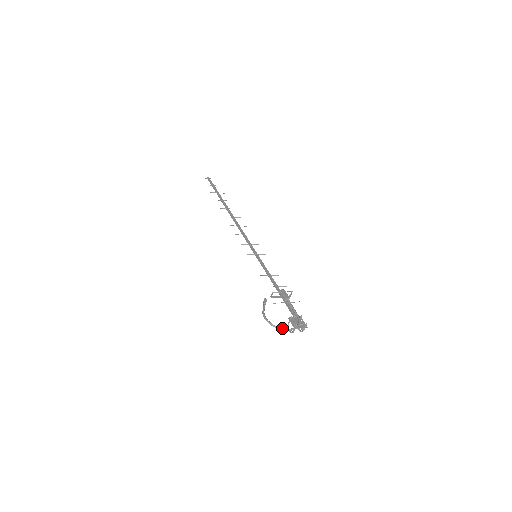
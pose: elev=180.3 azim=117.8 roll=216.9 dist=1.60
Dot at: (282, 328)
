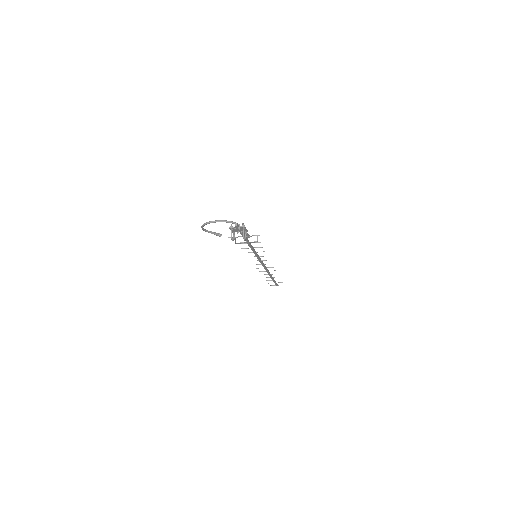
Dot at: (209, 221)
